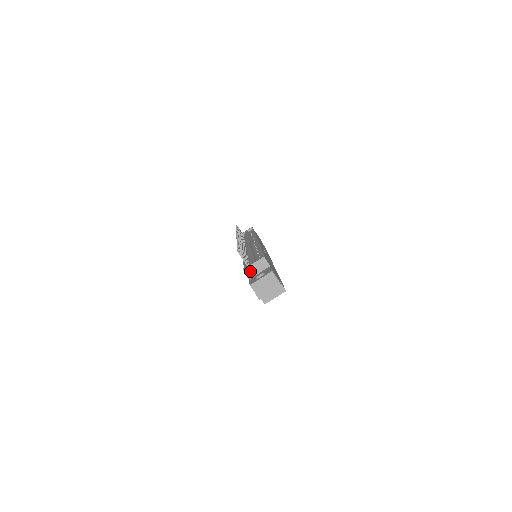
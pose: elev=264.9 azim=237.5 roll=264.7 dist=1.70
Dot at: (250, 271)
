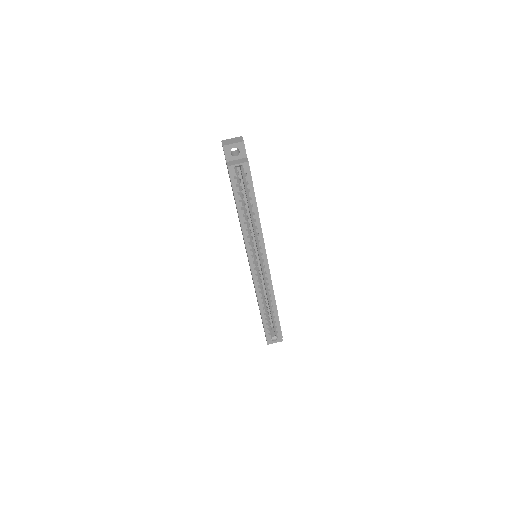
Dot at: occluded
